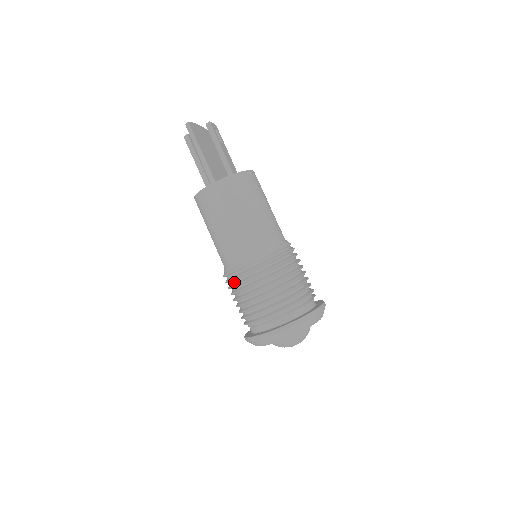
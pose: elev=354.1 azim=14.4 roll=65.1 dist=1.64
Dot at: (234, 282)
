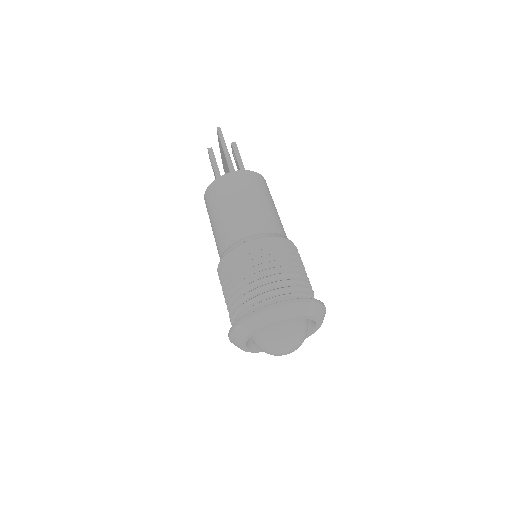
Dot at: (234, 261)
